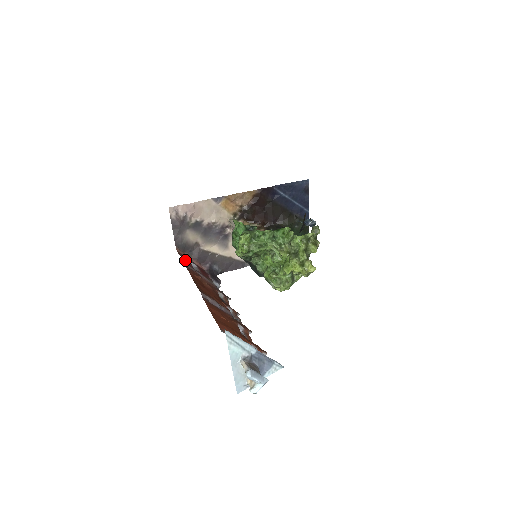
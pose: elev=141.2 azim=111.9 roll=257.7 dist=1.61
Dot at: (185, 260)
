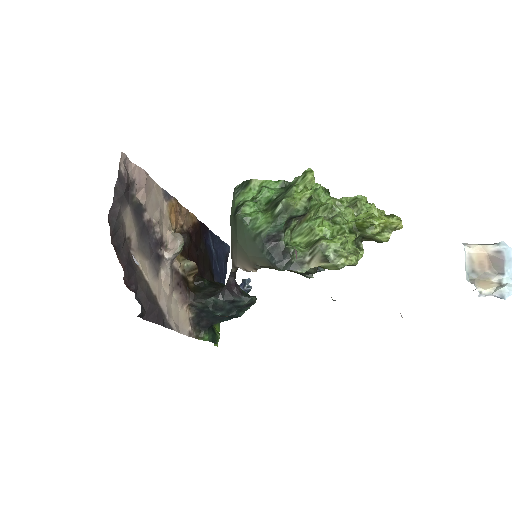
Dot at: occluded
